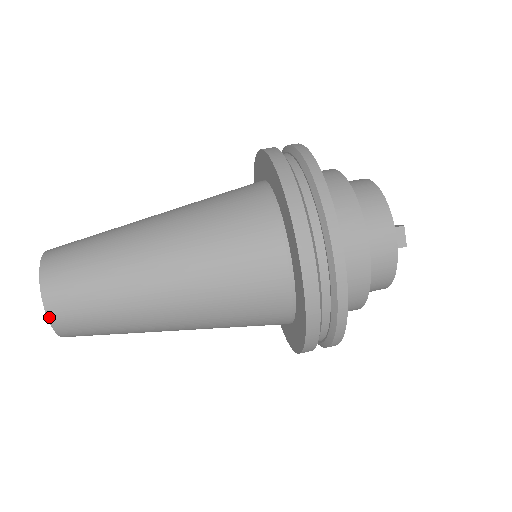
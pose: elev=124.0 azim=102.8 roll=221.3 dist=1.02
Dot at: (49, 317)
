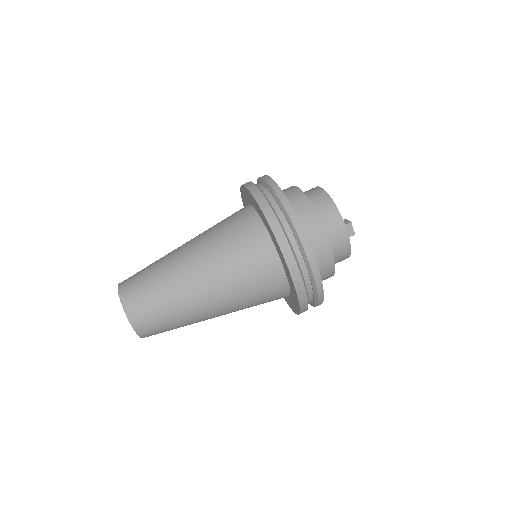
Dot at: (136, 330)
